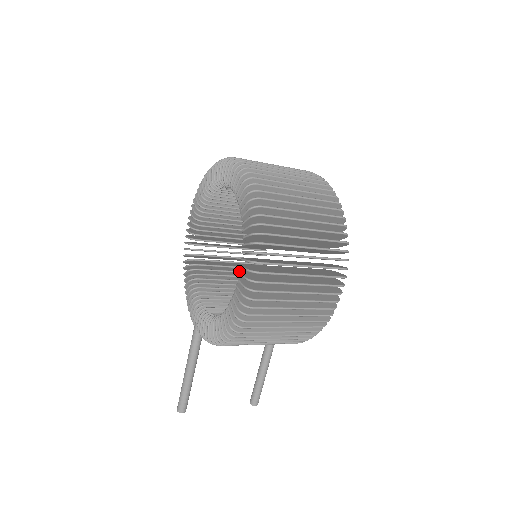
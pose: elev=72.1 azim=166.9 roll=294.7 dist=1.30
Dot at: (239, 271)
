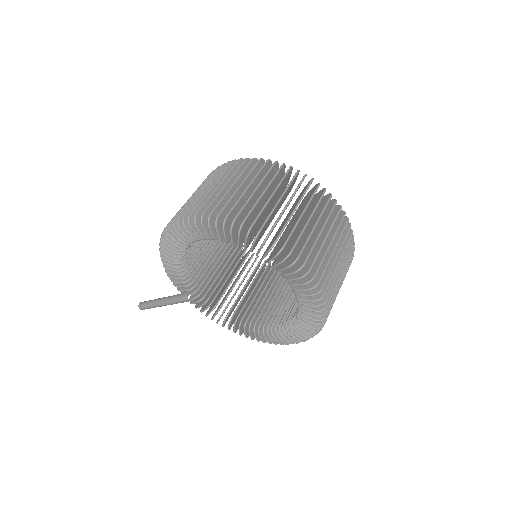
Dot at: occluded
